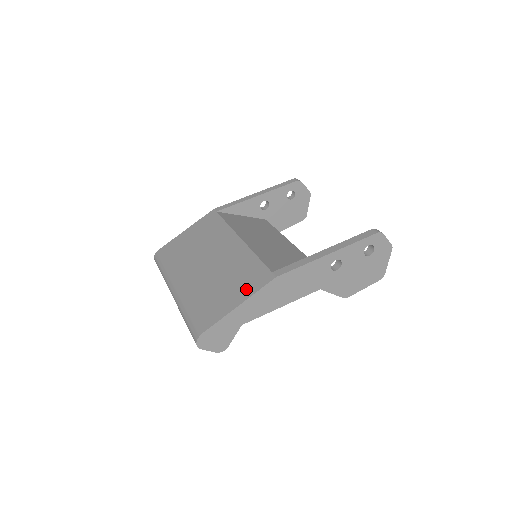
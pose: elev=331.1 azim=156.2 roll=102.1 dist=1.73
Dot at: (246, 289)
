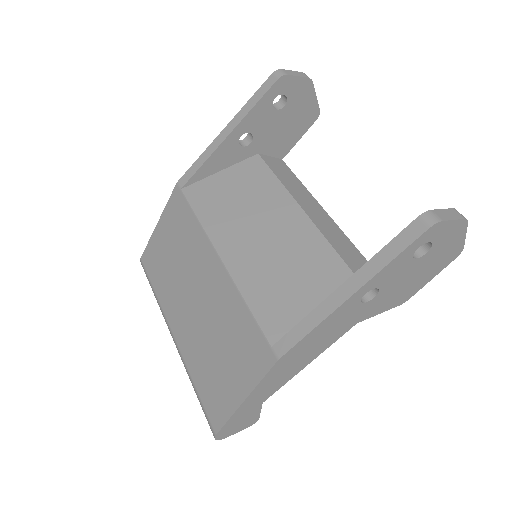
Dot at: (246, 371)
